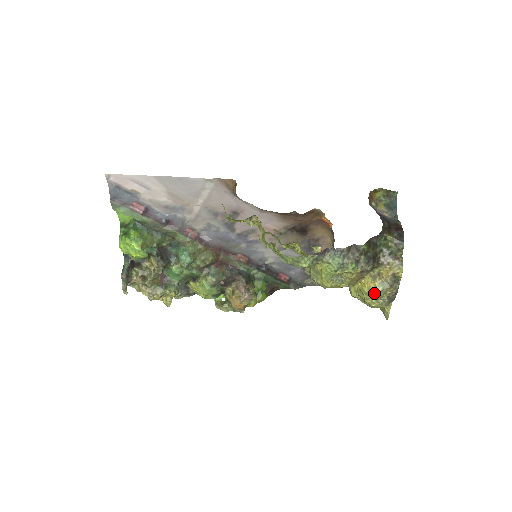
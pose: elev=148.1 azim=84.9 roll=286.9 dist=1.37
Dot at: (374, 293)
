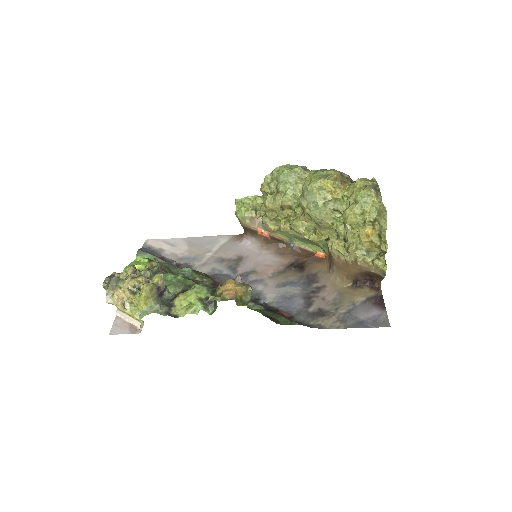
Dot at: (357, 179)
